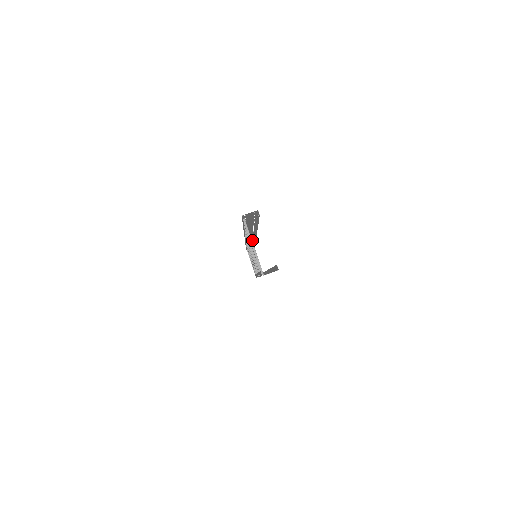
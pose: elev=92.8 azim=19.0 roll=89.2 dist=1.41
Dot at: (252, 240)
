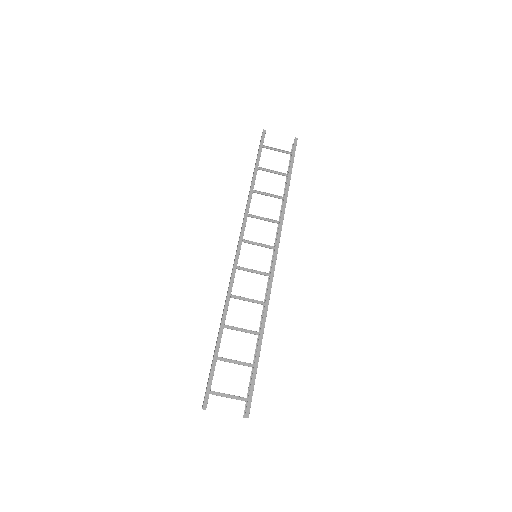
Dot at: (247, 200)
